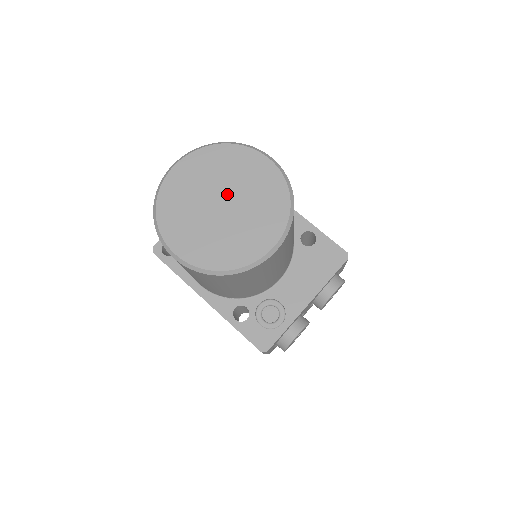
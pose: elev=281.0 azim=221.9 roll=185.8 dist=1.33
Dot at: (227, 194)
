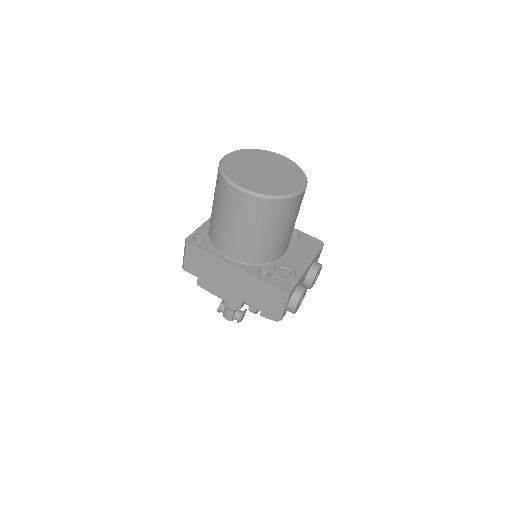
Dot at: (265, 167)
